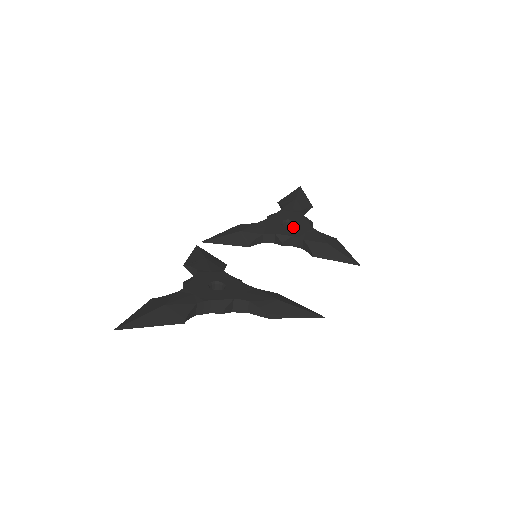
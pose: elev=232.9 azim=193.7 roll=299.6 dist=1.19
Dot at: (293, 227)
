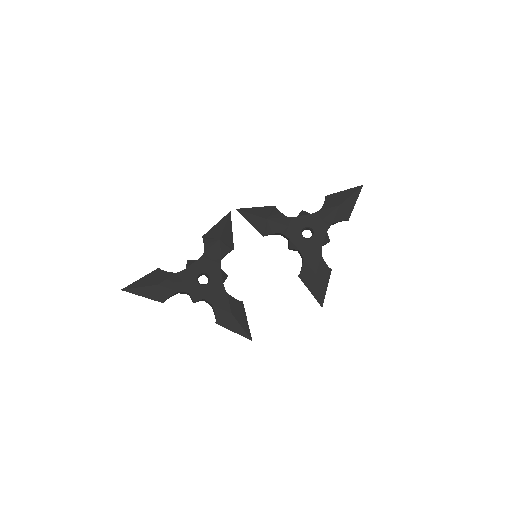
Dot at: (307, 240)
